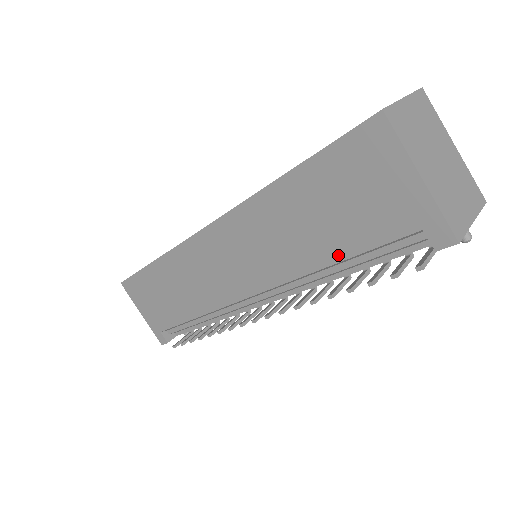
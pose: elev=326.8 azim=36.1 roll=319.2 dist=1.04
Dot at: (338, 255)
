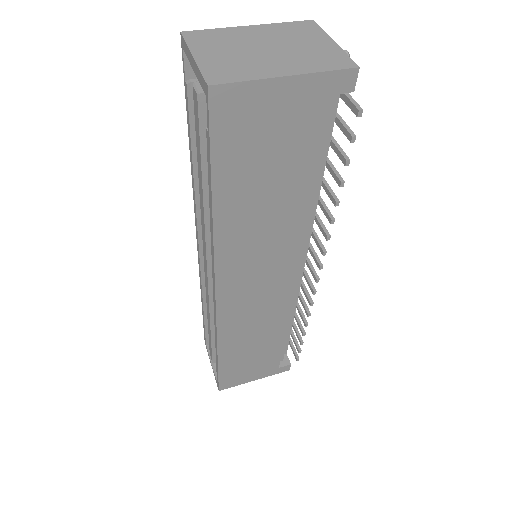
Dot at: (307, 182)
